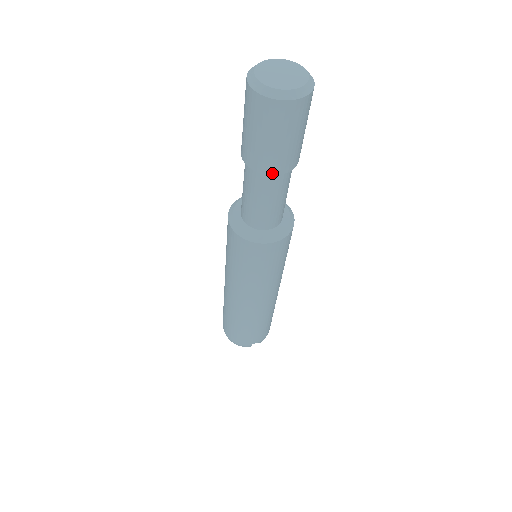
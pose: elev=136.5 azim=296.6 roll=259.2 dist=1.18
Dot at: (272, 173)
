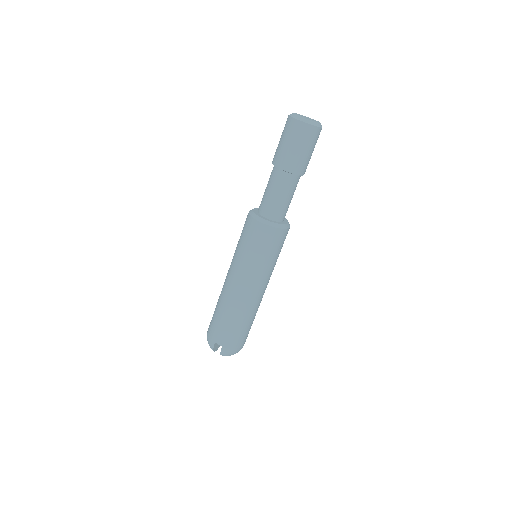
Dot at: (278, 166)
